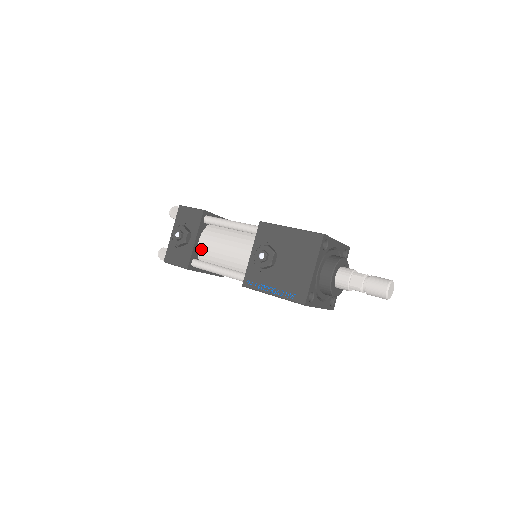
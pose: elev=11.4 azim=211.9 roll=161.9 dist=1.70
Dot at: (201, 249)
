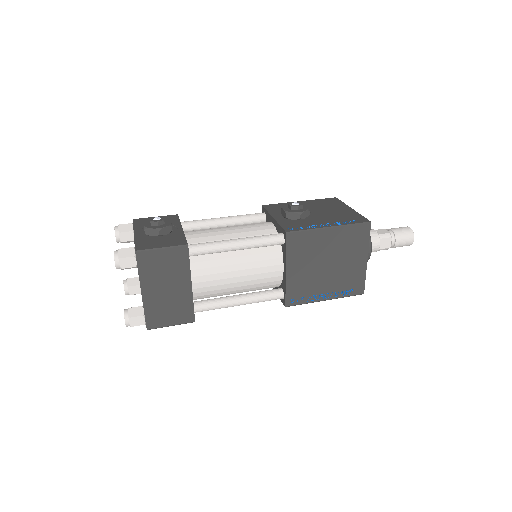
Dot at: (192, 238)
